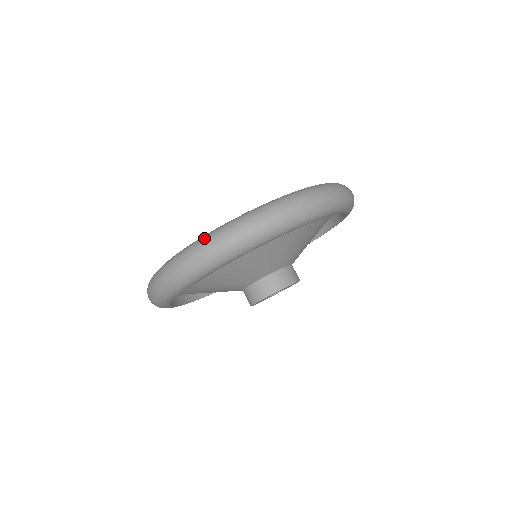
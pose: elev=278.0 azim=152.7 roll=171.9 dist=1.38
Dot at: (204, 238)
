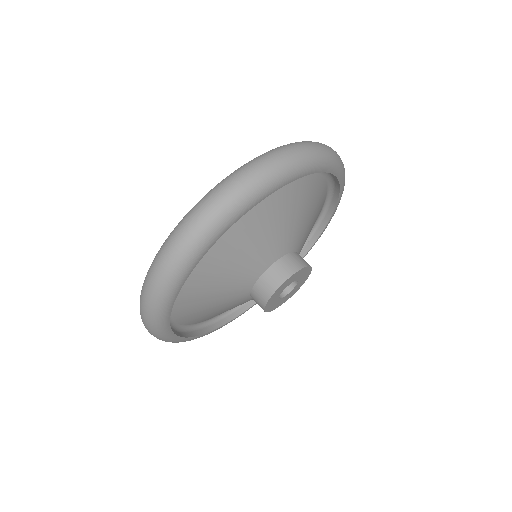
Dot at: (167, 238)
